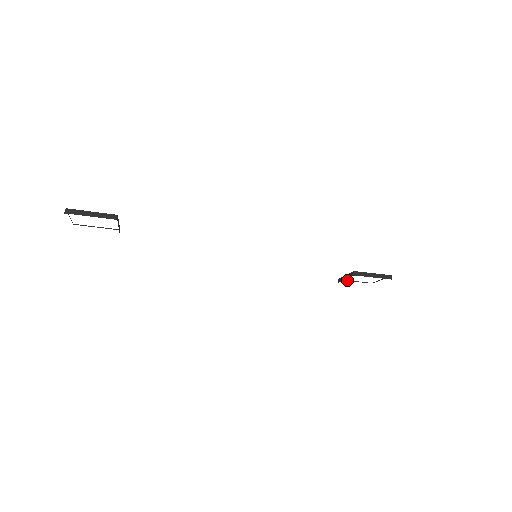
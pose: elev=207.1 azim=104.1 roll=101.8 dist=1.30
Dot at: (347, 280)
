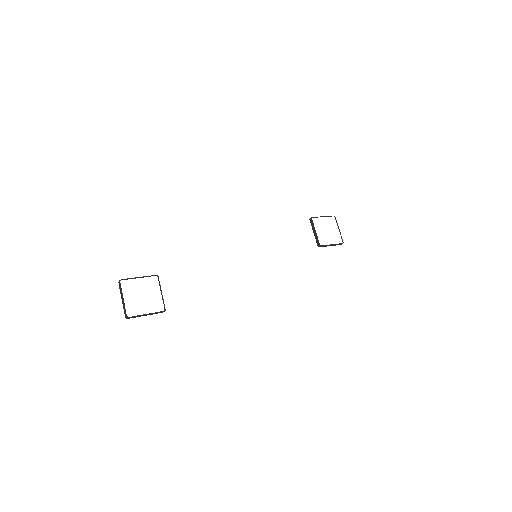
Dot at: occluded
